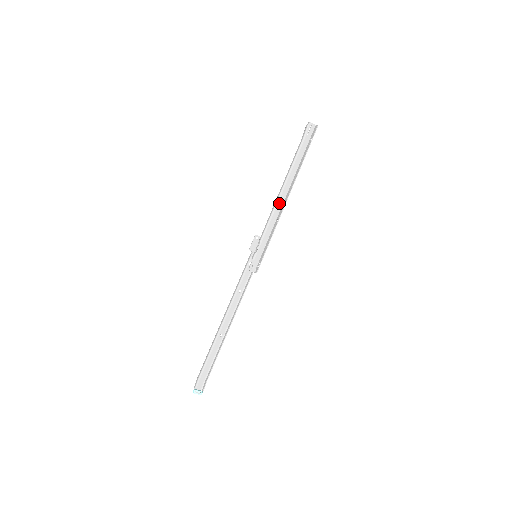
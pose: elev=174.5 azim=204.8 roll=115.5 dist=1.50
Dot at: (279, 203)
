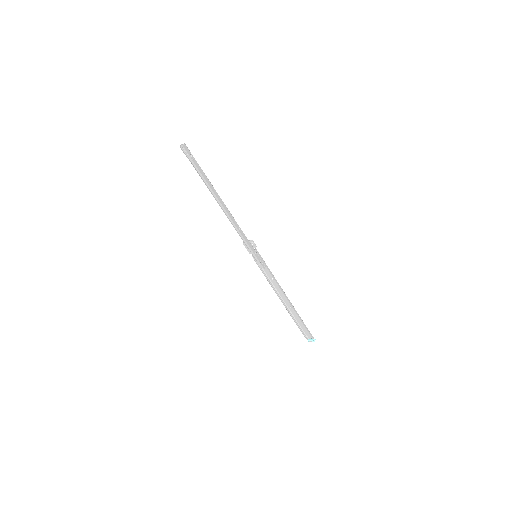
Dot at: (229, 217)
